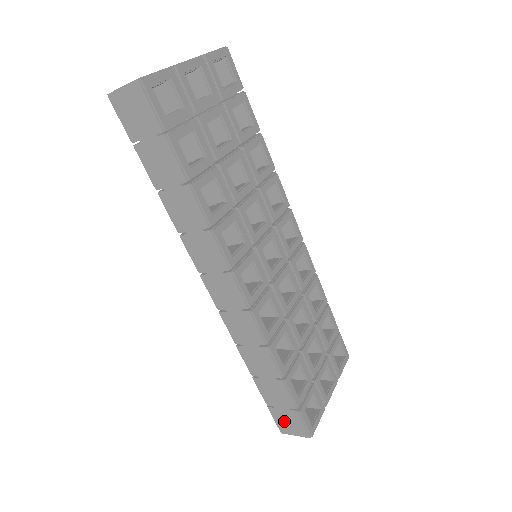
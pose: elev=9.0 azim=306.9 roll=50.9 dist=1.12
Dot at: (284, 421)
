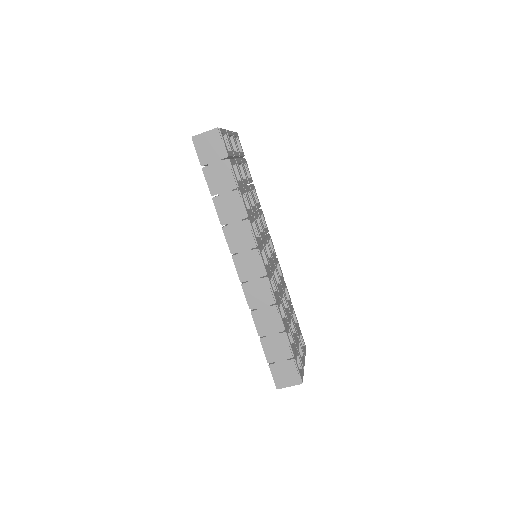
Dot at: (281, 374)
